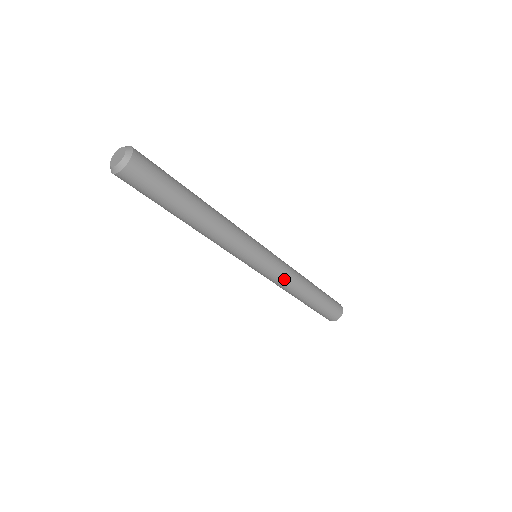
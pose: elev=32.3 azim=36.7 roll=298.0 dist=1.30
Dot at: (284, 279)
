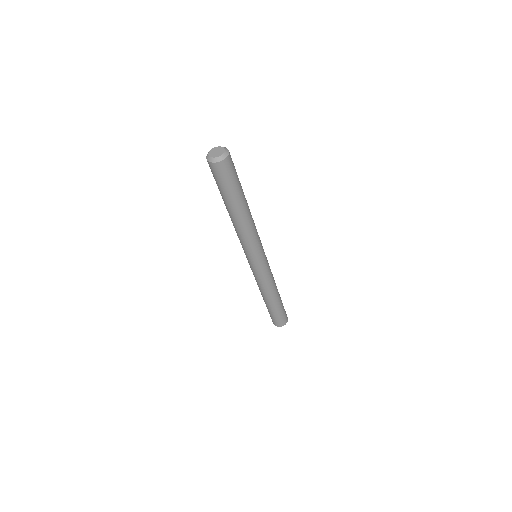
Dot at: (270, 277)
